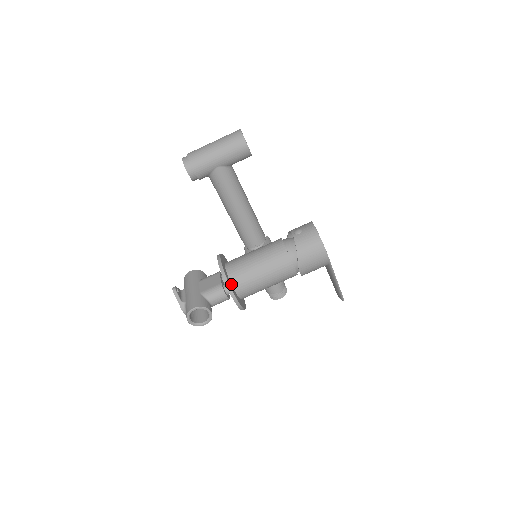
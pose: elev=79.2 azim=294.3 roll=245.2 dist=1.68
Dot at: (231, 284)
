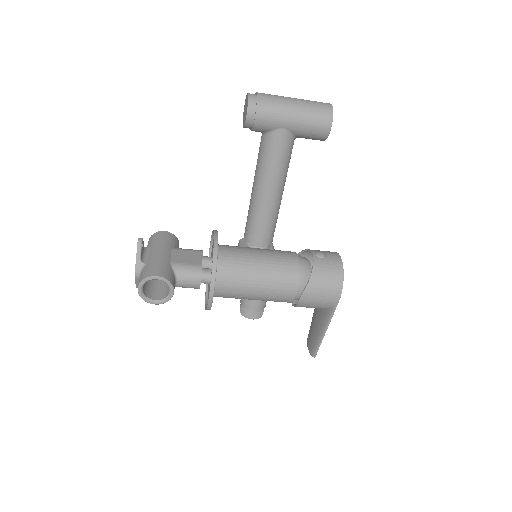
Dot at: occluded
